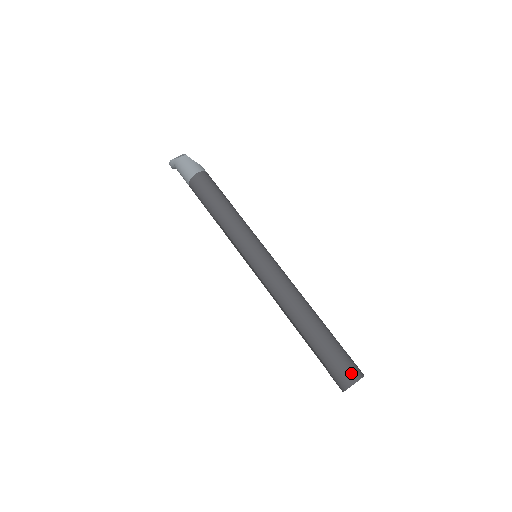
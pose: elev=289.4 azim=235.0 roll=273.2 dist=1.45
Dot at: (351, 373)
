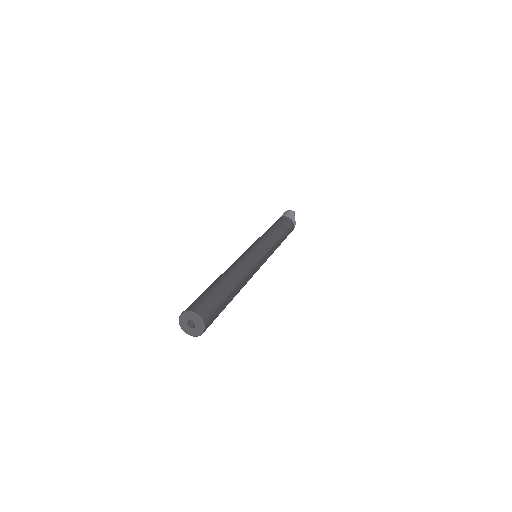
Dot at: (198, 307)
